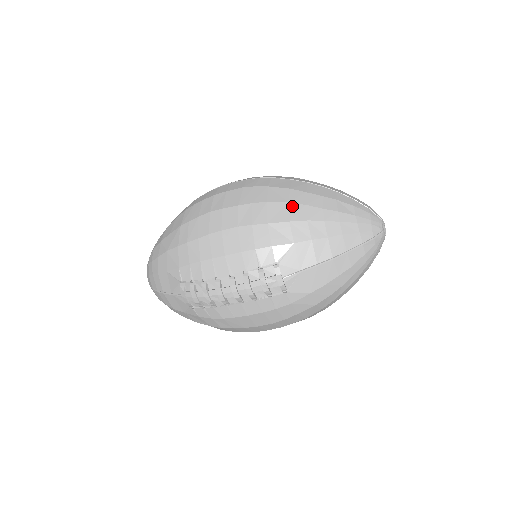
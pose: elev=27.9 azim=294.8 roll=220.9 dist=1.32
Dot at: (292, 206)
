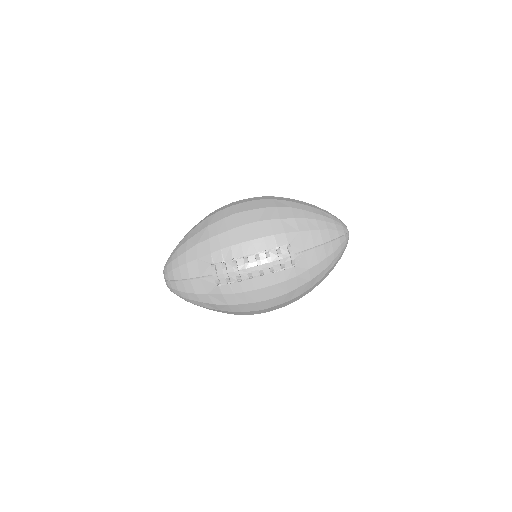
Dot at: (294, 210)
